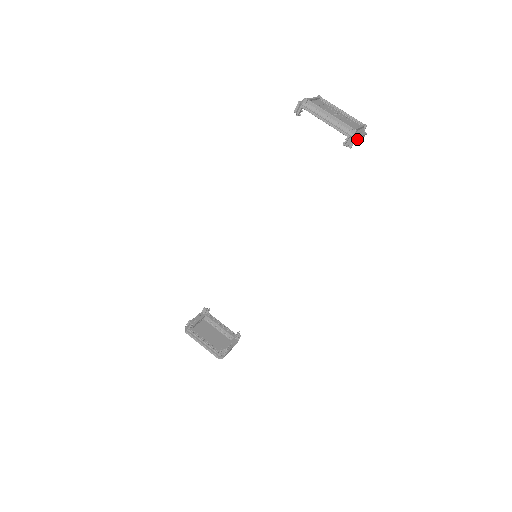
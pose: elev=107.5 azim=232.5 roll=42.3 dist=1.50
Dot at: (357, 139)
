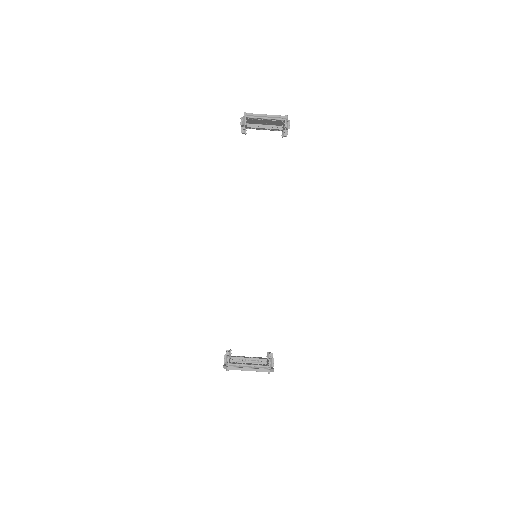
Dot at: occluded
